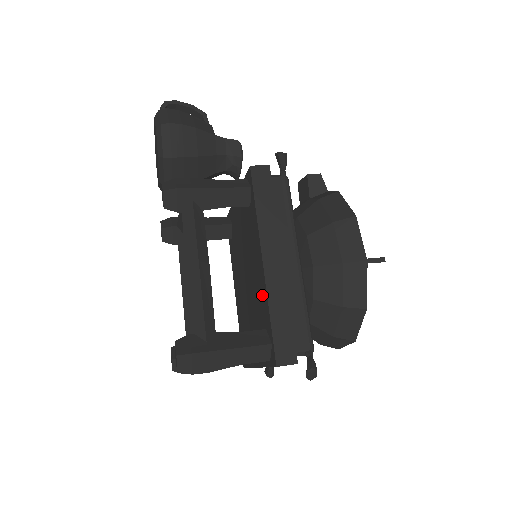
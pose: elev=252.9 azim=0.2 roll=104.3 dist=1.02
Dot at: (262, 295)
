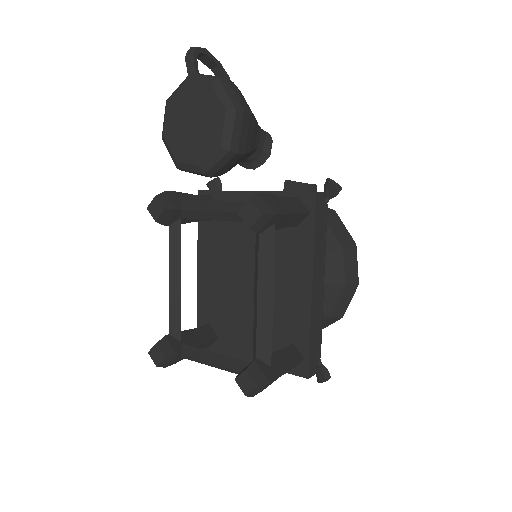
Dot at: (296, 314)
